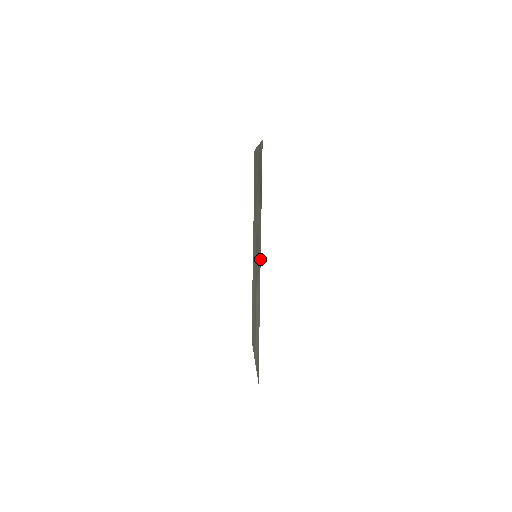
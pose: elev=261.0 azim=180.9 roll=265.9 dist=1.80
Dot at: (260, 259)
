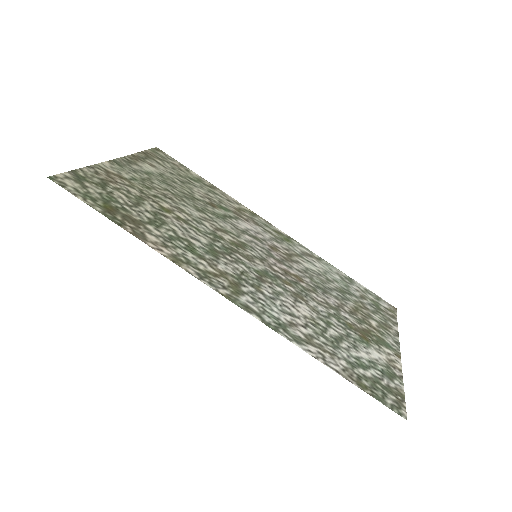
Dot at: (215, 290)
